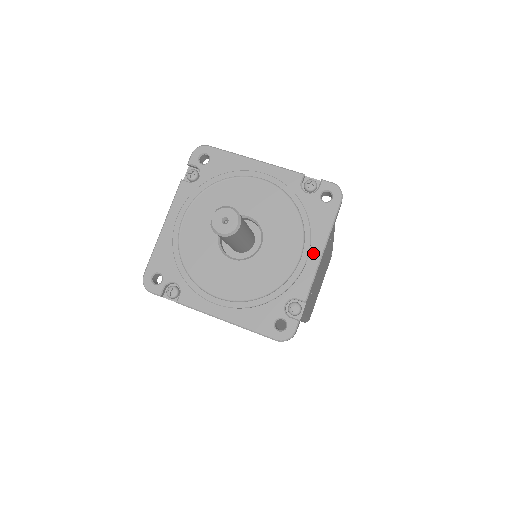
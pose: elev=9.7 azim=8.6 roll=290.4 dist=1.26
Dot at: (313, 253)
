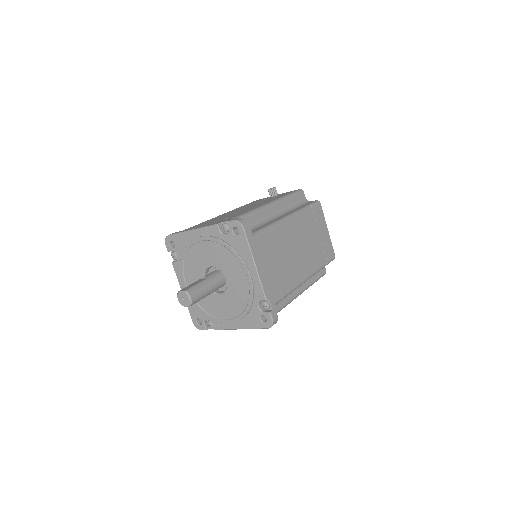
Dot at: (235, 324)
